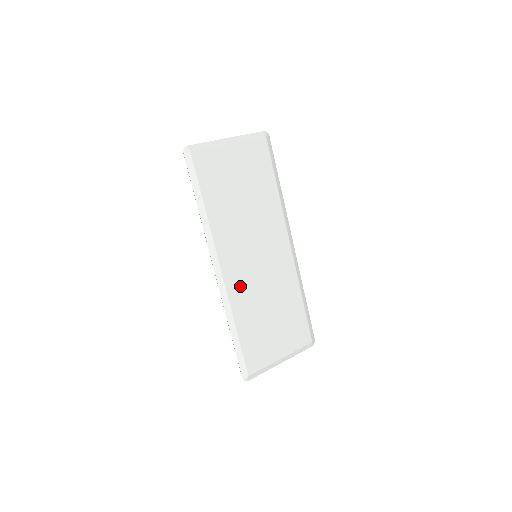
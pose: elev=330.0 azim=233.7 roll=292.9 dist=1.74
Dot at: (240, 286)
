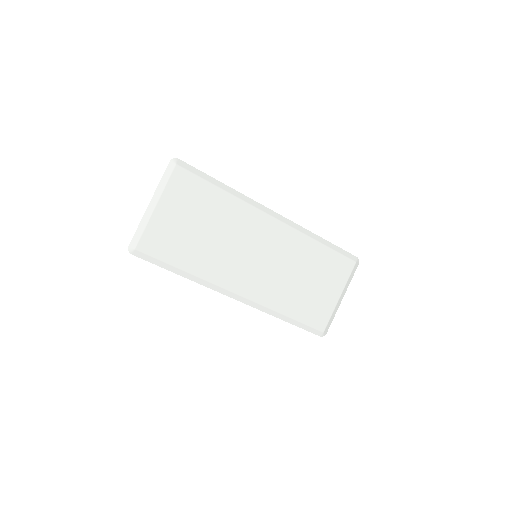
Dot at: (263, 289)
